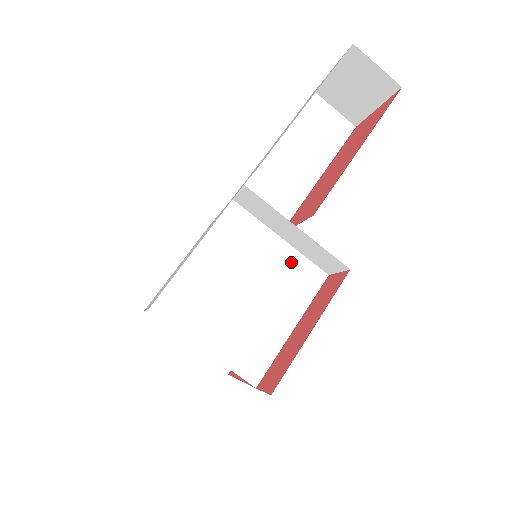
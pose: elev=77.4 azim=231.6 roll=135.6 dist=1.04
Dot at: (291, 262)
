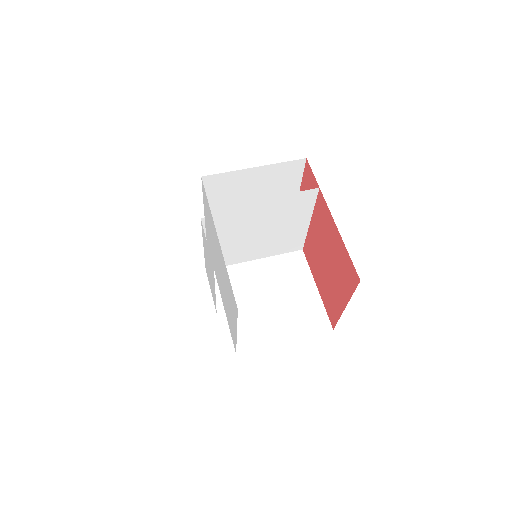
Dot at: (276, 250)
